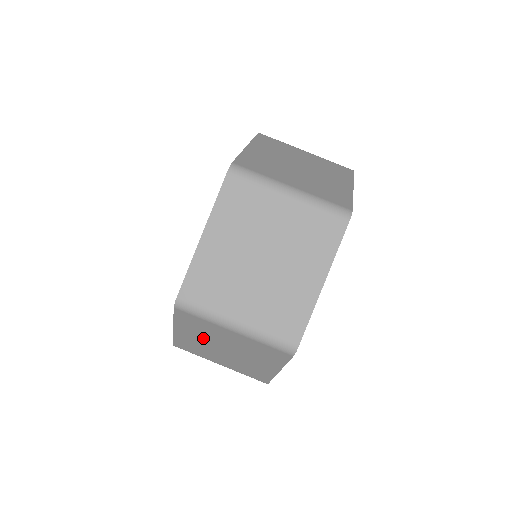
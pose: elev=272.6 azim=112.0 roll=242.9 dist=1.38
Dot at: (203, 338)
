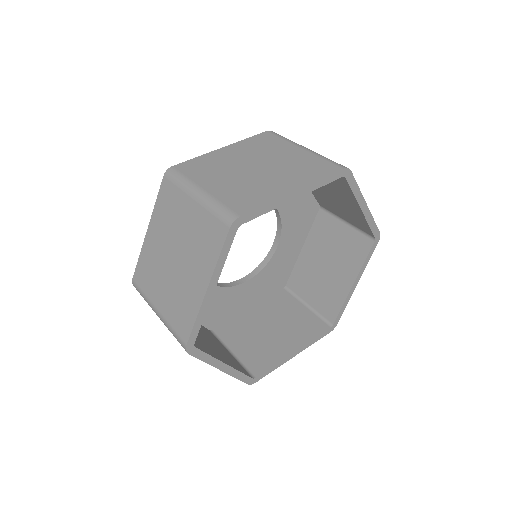
Dot at: (246, 156)
